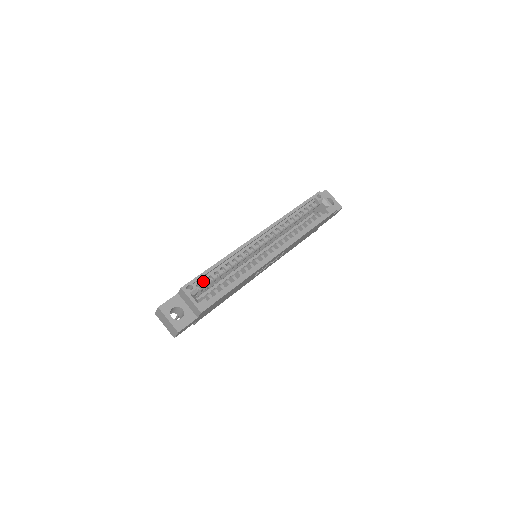
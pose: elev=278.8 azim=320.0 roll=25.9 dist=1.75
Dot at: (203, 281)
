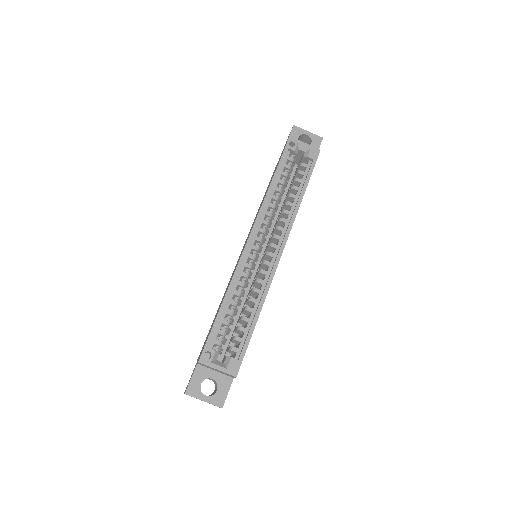
Dot at: (217, 334)
